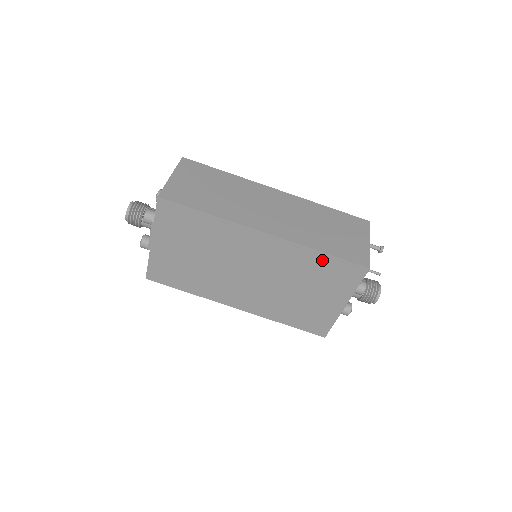
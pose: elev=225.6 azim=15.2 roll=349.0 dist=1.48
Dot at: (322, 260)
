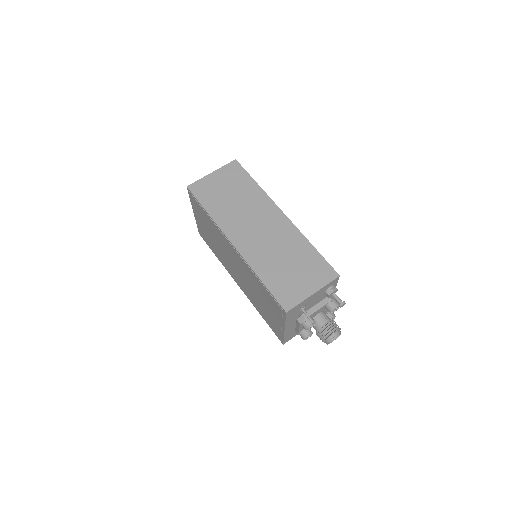
Dot at: (262, 285)
